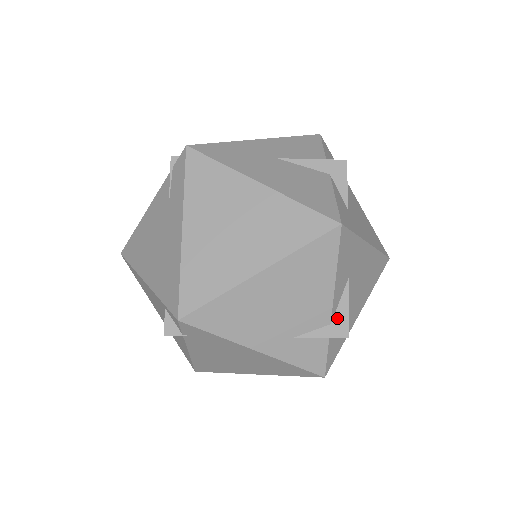
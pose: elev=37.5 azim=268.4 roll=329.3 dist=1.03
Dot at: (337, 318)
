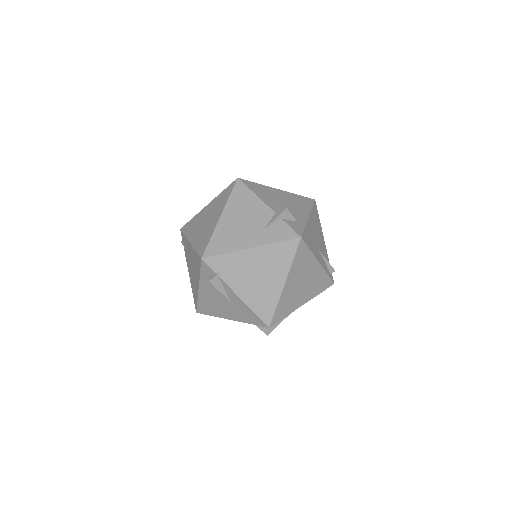
Dot at: (276, 209)
